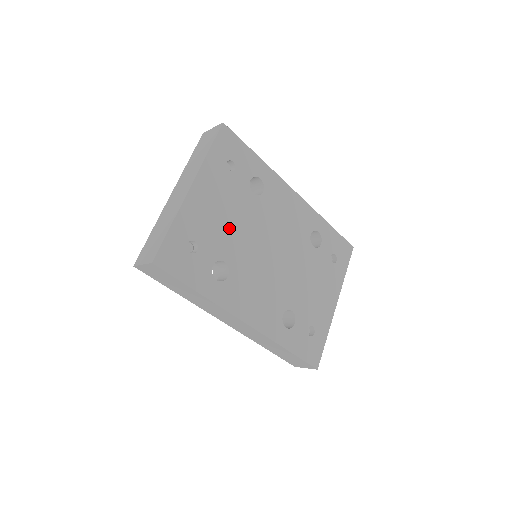
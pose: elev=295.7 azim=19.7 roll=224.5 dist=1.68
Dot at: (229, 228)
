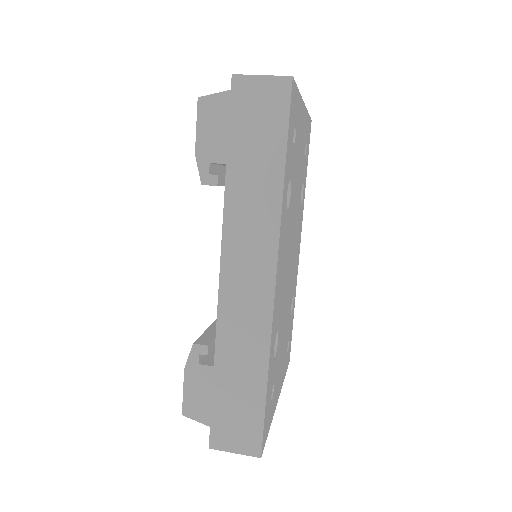
Dot at: (296, 179)
